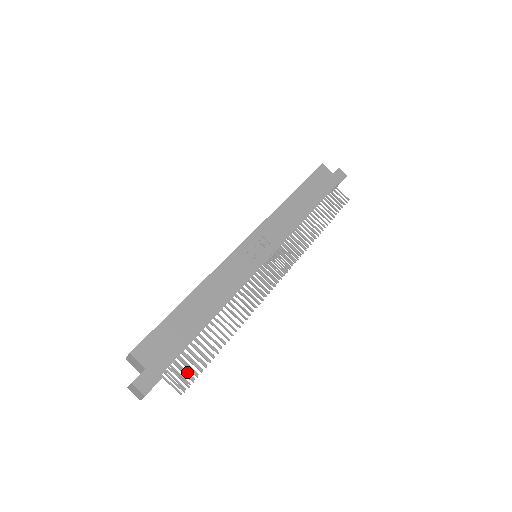
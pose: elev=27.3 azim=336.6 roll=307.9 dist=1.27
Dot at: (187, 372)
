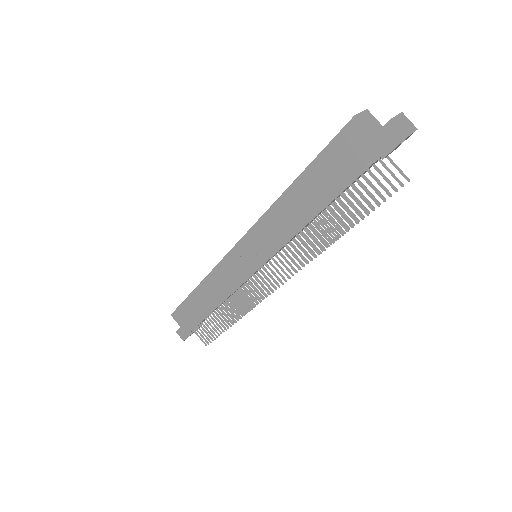
Dot at: occluded
